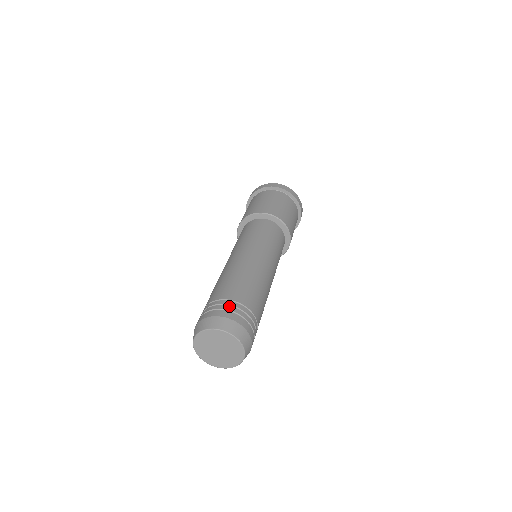
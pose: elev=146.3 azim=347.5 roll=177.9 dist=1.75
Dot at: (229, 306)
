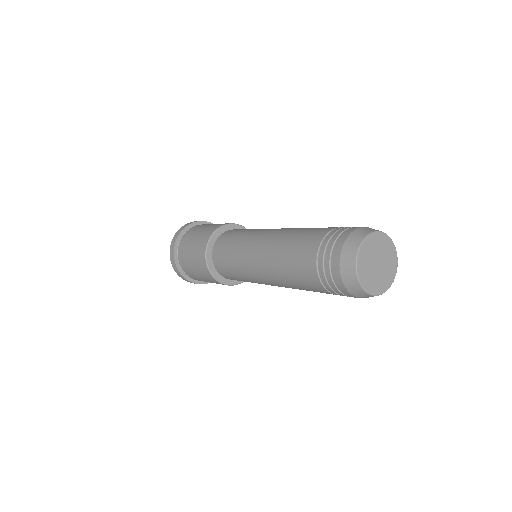
Dot at: occluded
